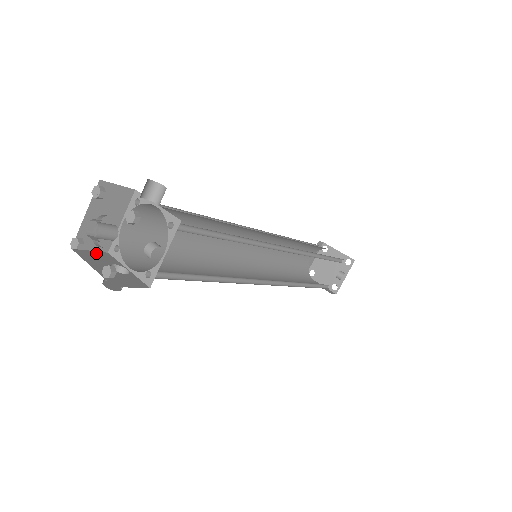
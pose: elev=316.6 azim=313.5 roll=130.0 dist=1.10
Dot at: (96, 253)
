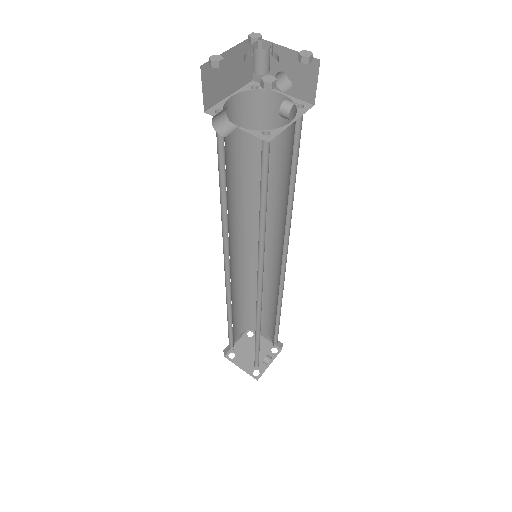
Dot at: (207, 96)
